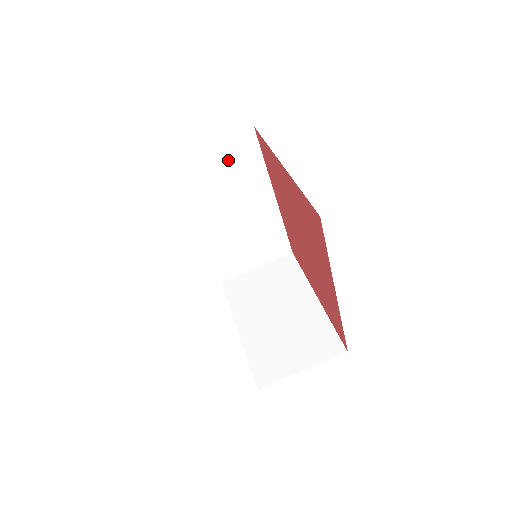
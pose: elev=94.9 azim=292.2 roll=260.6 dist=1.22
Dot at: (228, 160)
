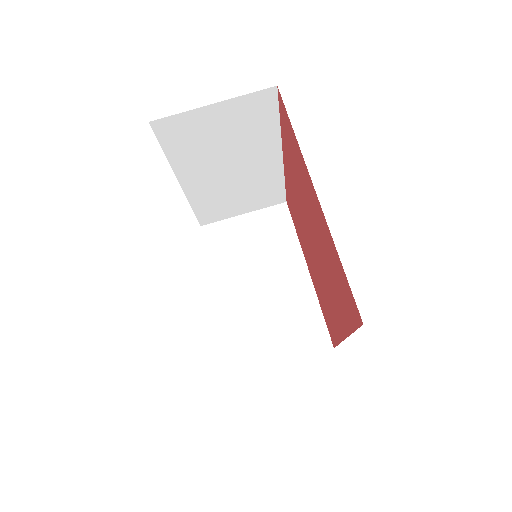
Dot at: (233, 121)
